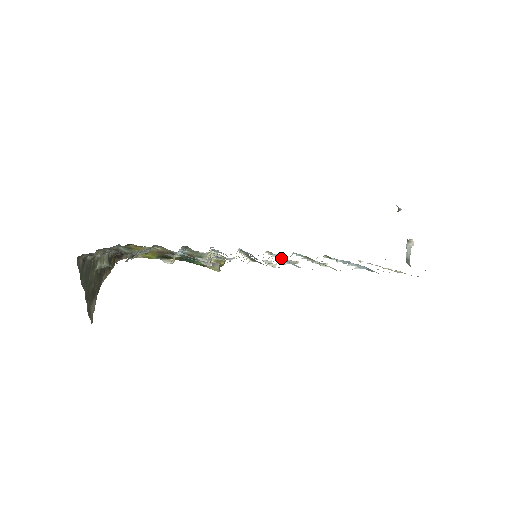
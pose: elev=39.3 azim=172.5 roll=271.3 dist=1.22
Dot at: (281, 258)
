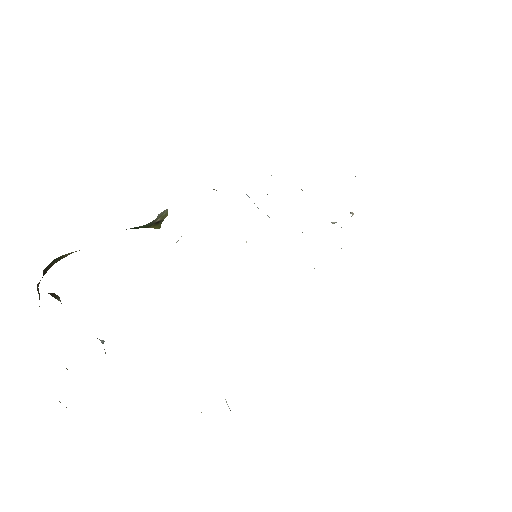
Dot at: occluded
